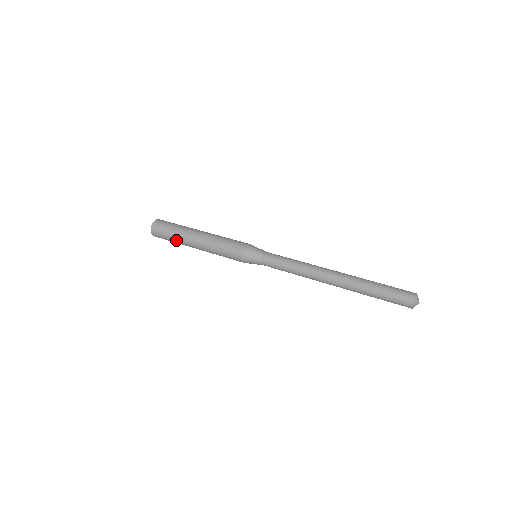
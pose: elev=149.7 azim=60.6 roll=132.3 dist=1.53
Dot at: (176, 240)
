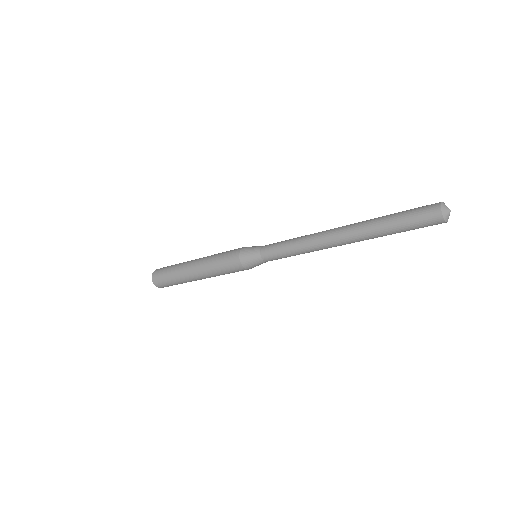
Dot at: (175, 271)
